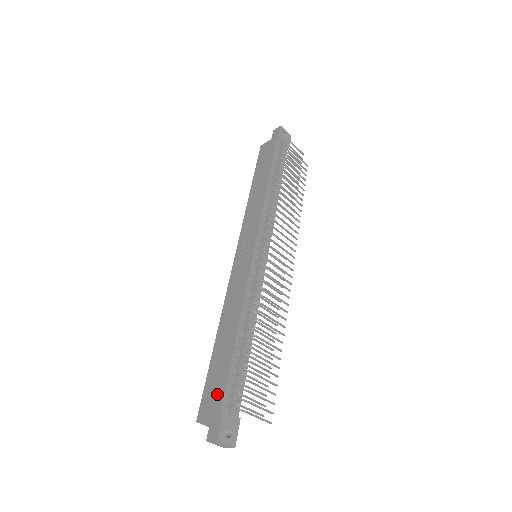
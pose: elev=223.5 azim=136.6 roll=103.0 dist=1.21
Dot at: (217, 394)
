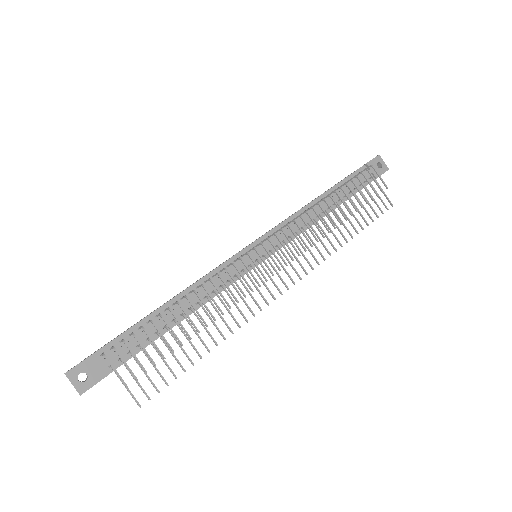
Dot at: occluded
